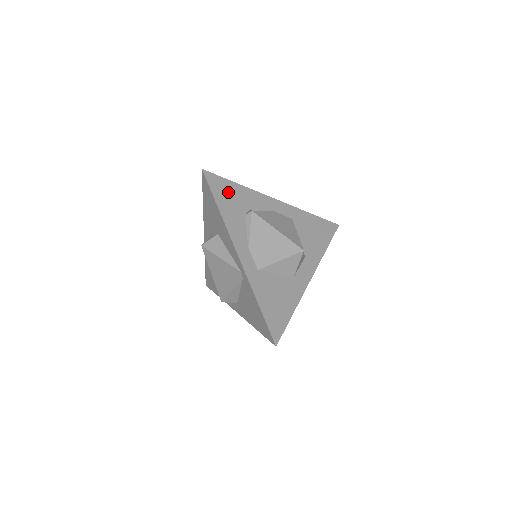
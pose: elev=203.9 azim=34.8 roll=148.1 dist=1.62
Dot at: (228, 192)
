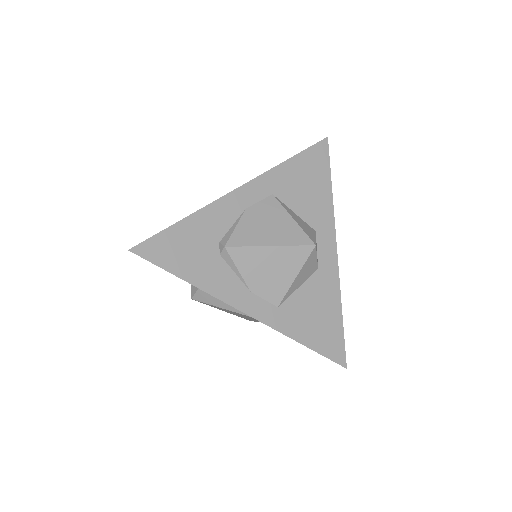
Dot at: (180, 246)
